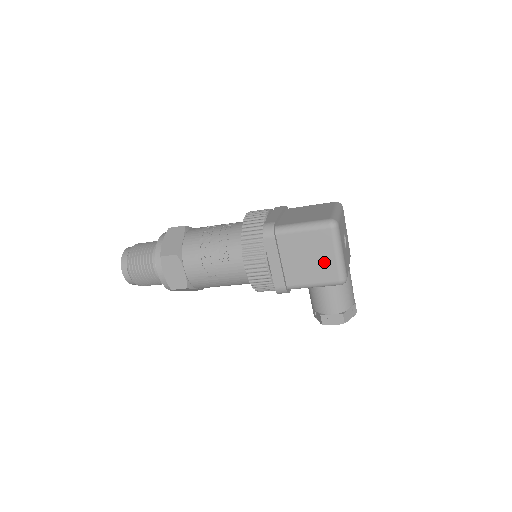
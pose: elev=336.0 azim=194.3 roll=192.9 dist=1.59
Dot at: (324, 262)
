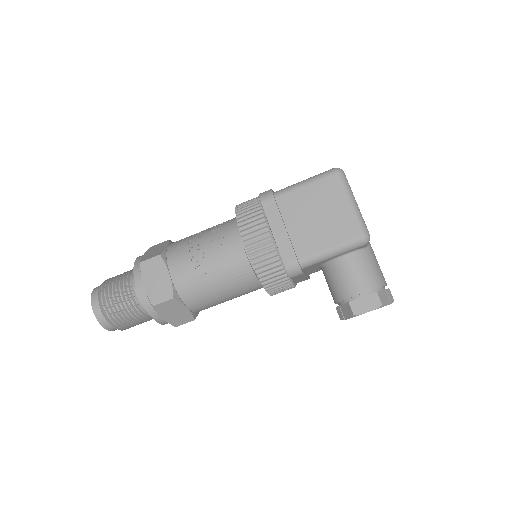
Dot at: (337, 216)
